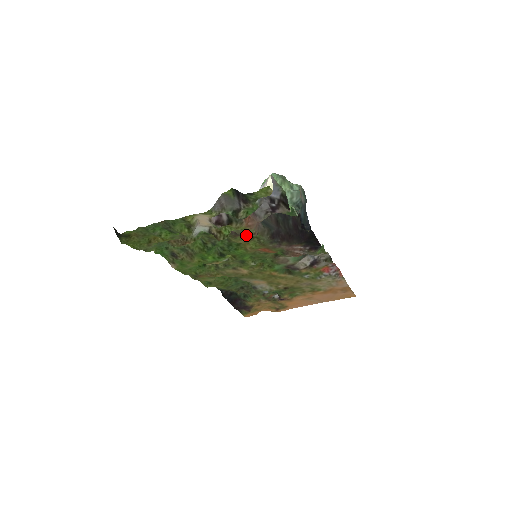
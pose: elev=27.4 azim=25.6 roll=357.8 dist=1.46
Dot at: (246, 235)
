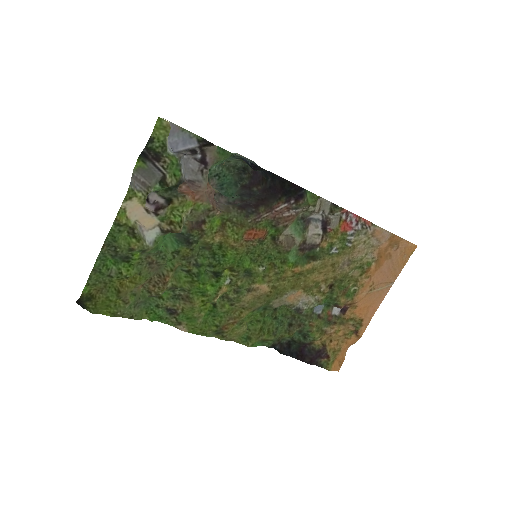
Dot at: (208, 218)
